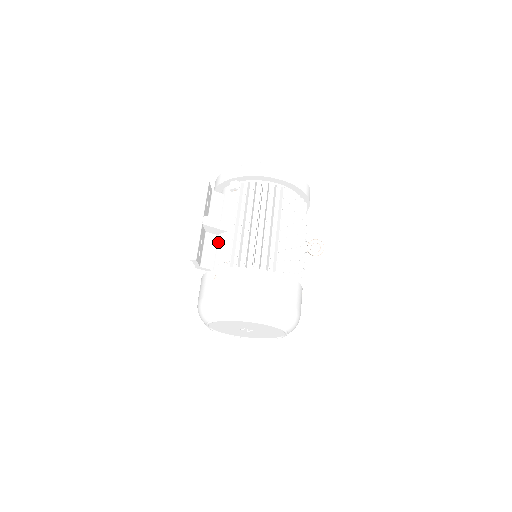
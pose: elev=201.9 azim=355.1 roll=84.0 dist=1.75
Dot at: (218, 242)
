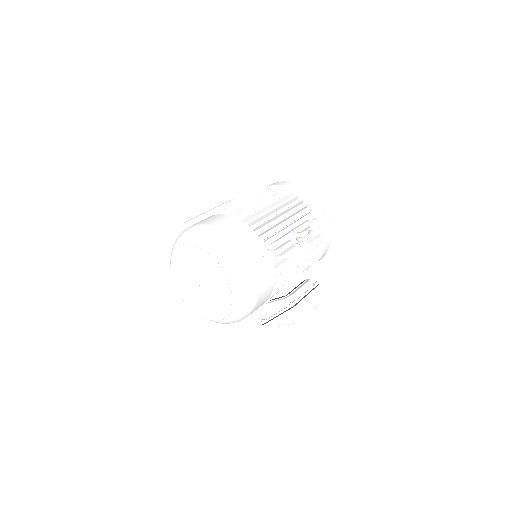
Dot at: occluded
